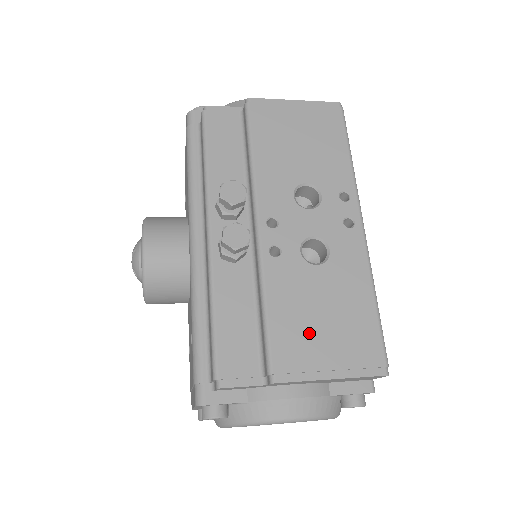
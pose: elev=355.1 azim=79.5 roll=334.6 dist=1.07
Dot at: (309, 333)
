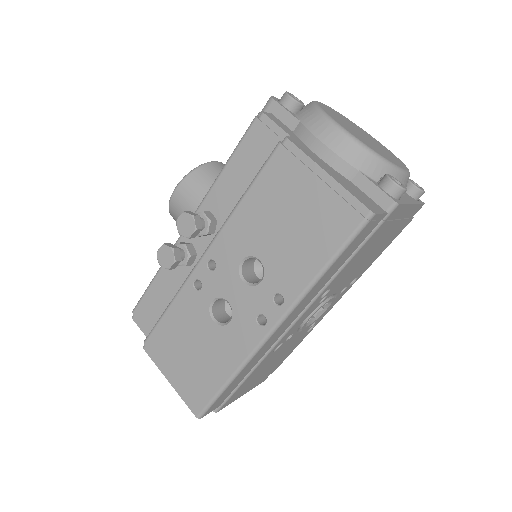
Dot at: (176, 349)
